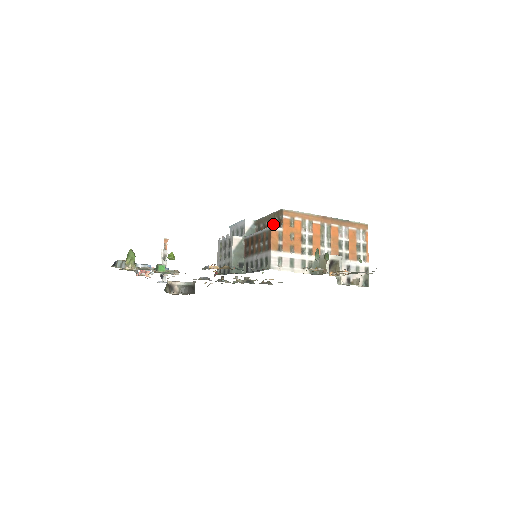
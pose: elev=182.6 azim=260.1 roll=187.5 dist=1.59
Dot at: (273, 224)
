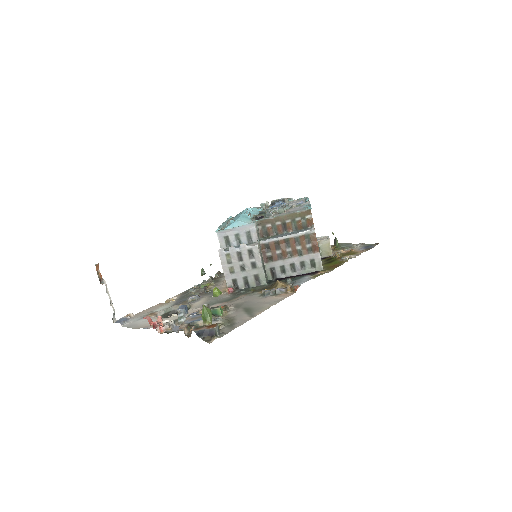
Dot at: (293, 223)
